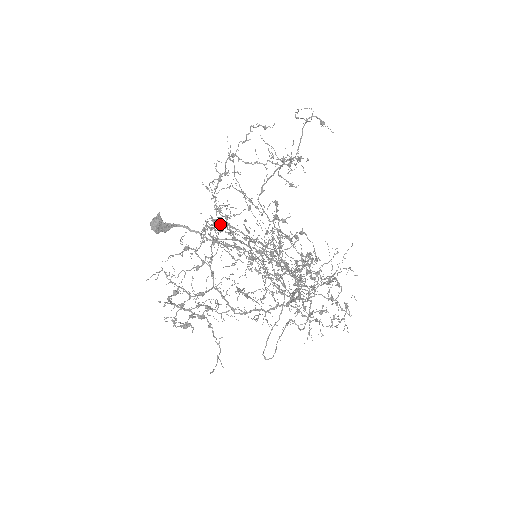
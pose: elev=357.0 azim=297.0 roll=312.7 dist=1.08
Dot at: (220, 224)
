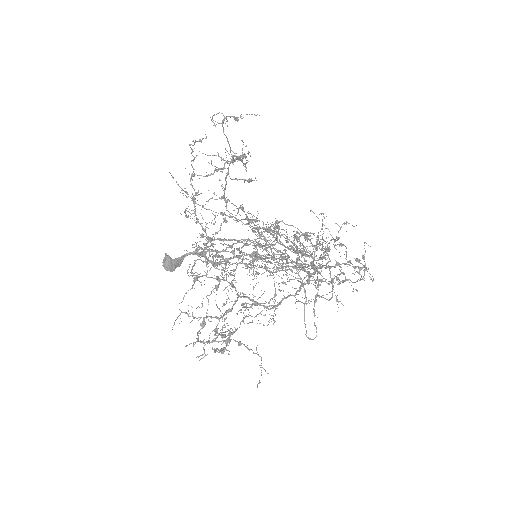
Dot at: occluded
